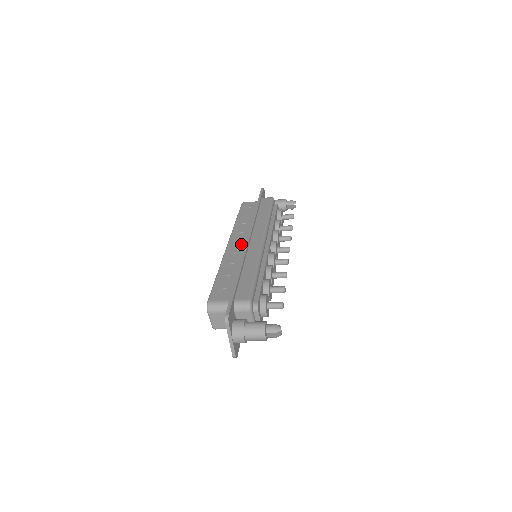
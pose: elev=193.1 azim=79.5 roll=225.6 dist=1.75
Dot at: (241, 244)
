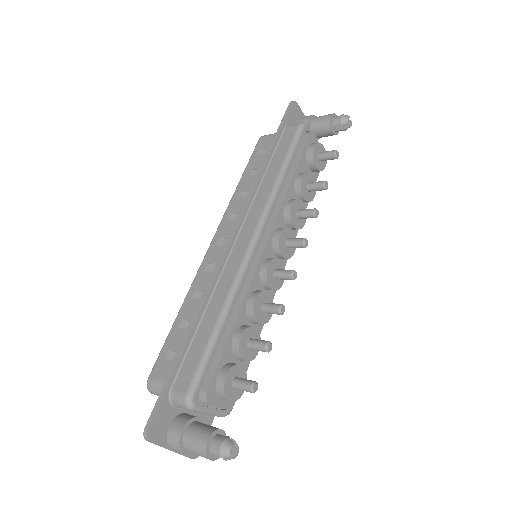
Dot at: (225, 245)
